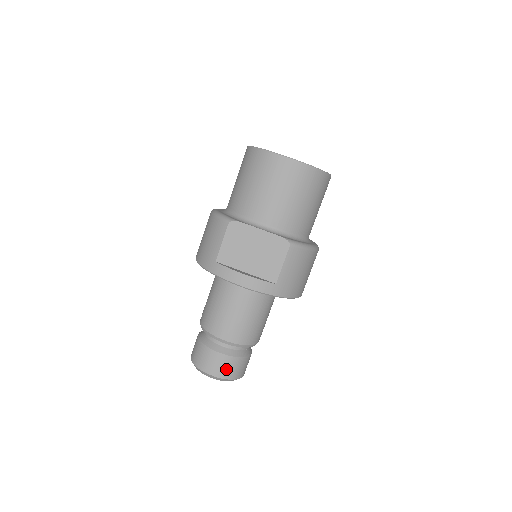
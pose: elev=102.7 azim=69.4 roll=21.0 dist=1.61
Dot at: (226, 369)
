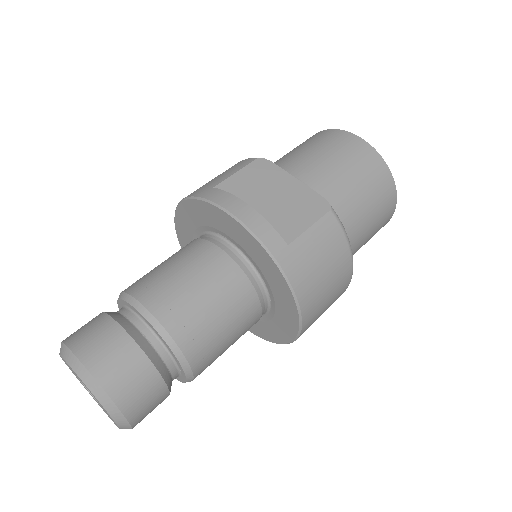
Dot at: (116, 367)
